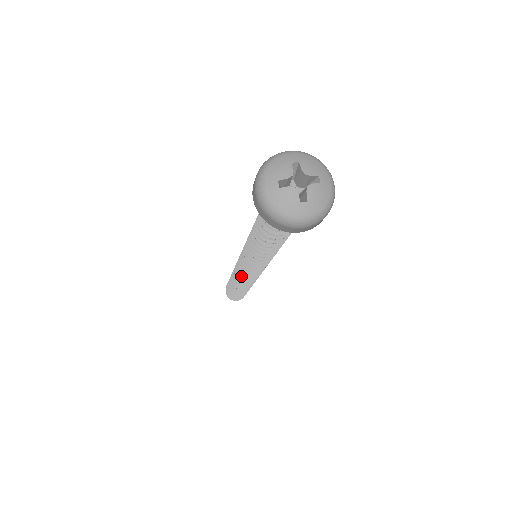
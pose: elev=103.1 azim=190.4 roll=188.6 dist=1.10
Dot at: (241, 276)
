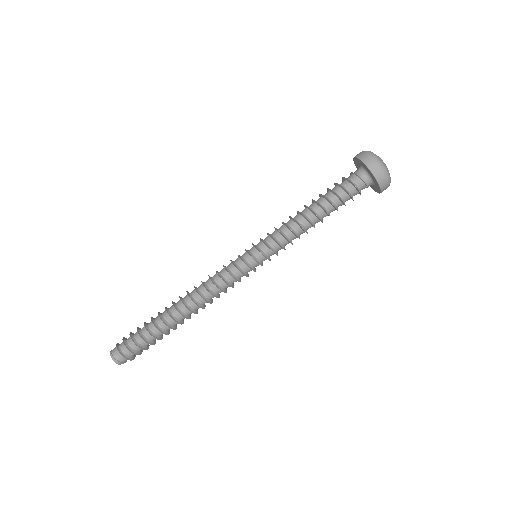
Dot at: (224, 281)
